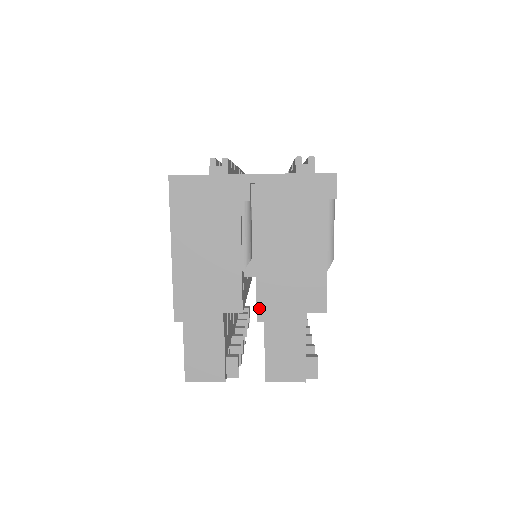
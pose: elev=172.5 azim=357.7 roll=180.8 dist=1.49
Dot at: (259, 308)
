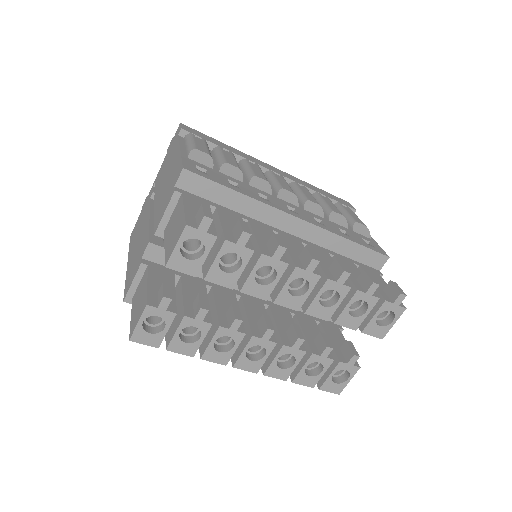
Dot at: (155, 226)
